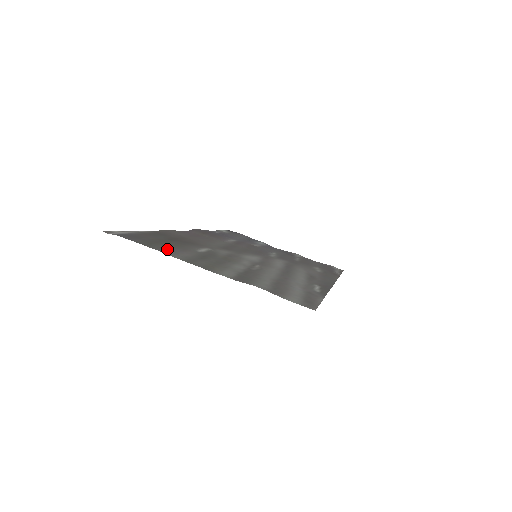
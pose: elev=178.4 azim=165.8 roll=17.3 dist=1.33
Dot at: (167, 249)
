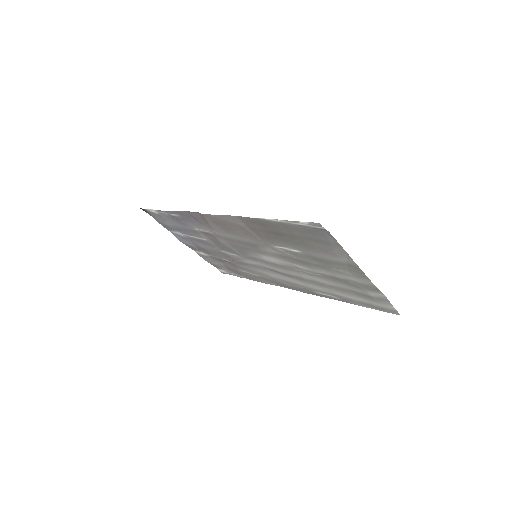
Dot at: (325, 250)
